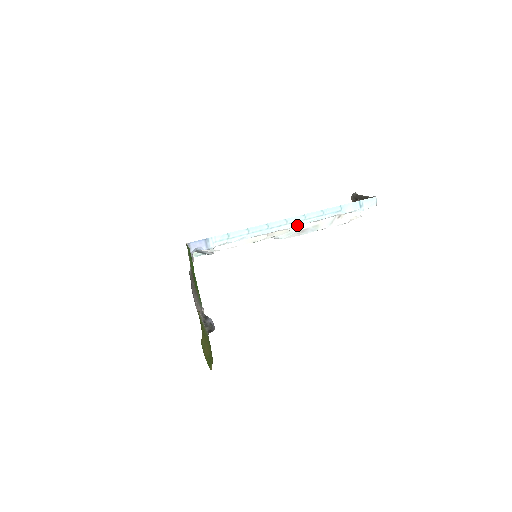
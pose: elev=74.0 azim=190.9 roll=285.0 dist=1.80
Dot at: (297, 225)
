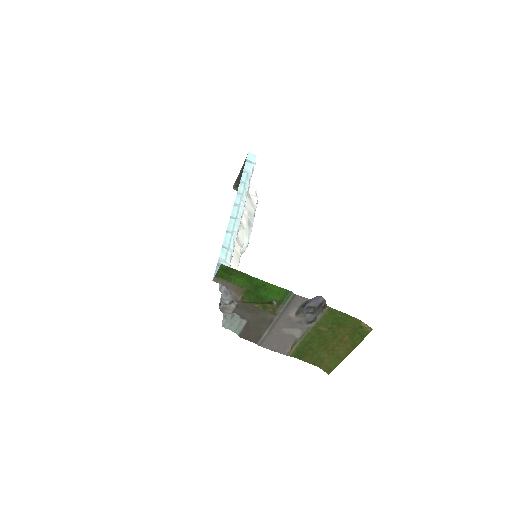
Dot at: (244, 203)
